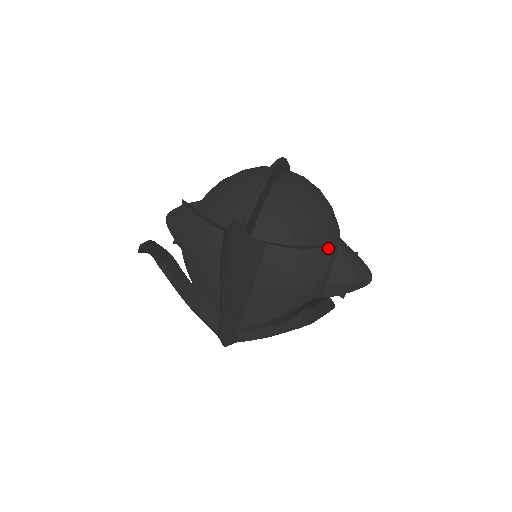
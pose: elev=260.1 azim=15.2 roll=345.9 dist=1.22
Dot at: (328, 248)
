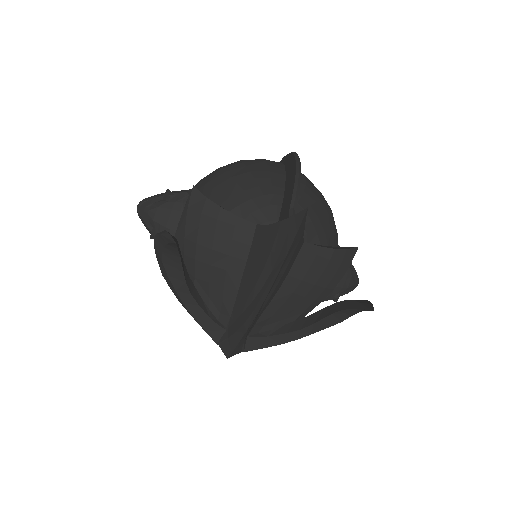
Dot at: (353, 249)
